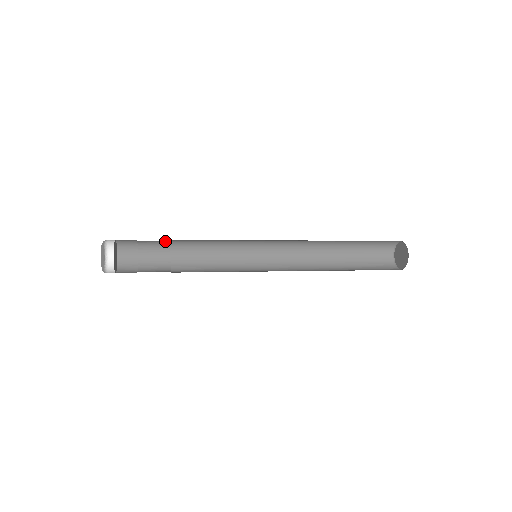
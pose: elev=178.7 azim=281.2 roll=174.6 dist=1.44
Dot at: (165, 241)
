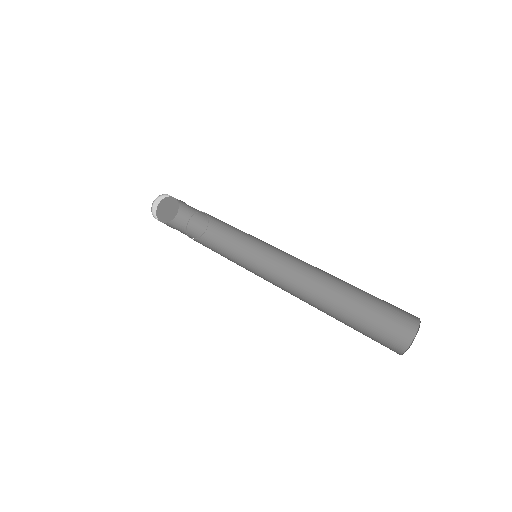
Dot at: occluded
